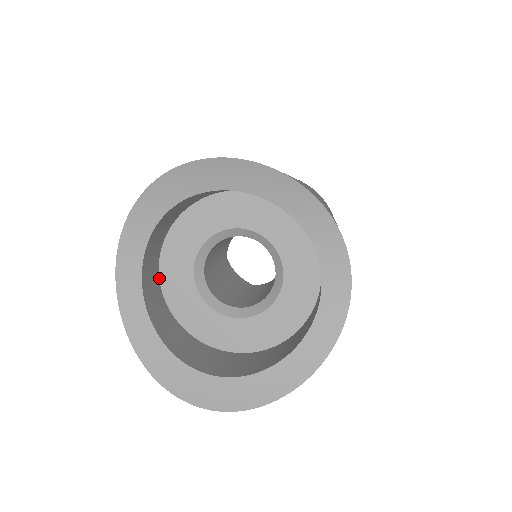
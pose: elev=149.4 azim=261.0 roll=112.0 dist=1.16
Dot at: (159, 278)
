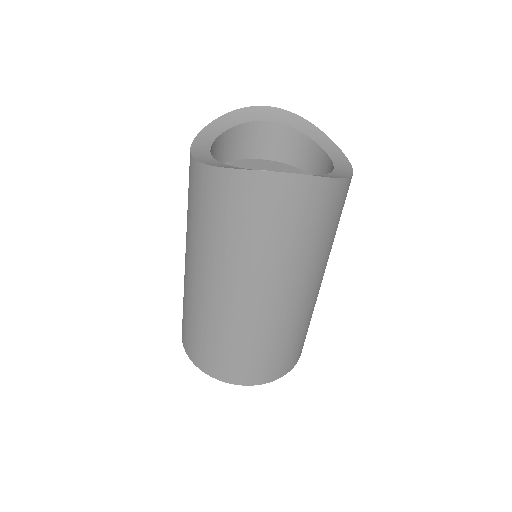
Dot at: occluded
